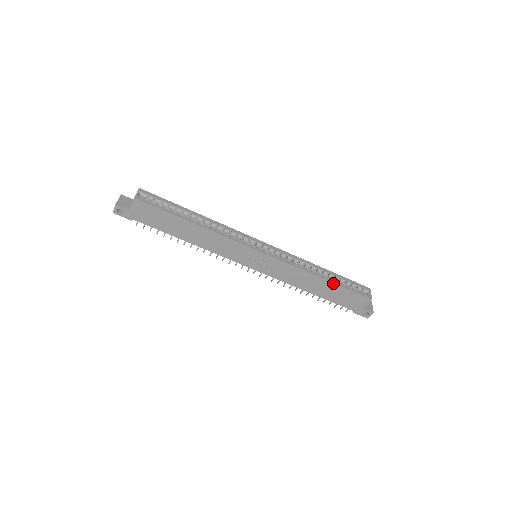
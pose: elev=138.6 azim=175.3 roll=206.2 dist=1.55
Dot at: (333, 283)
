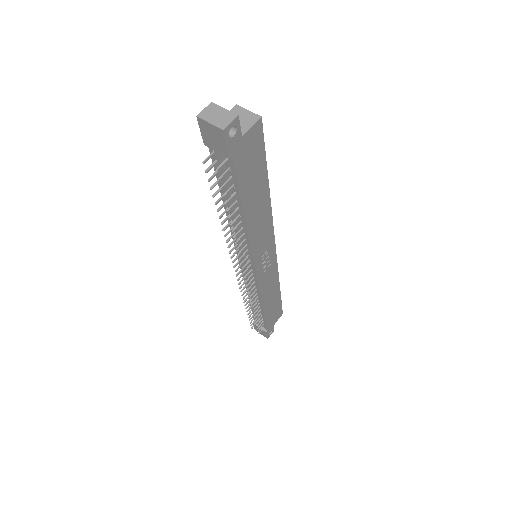
Dot at: (280, 294)
